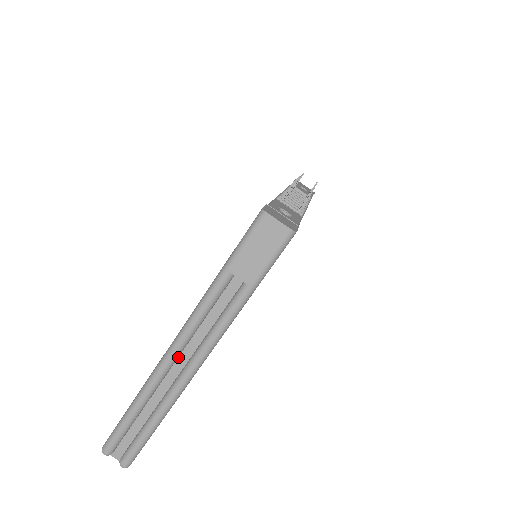
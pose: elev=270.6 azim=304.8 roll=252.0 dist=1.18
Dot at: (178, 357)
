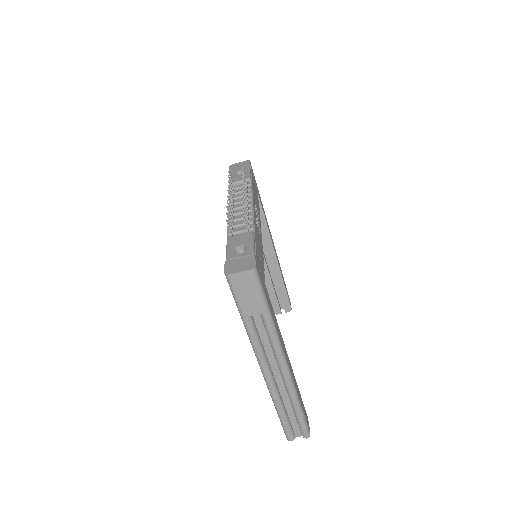
Dot at: (272, 372)
